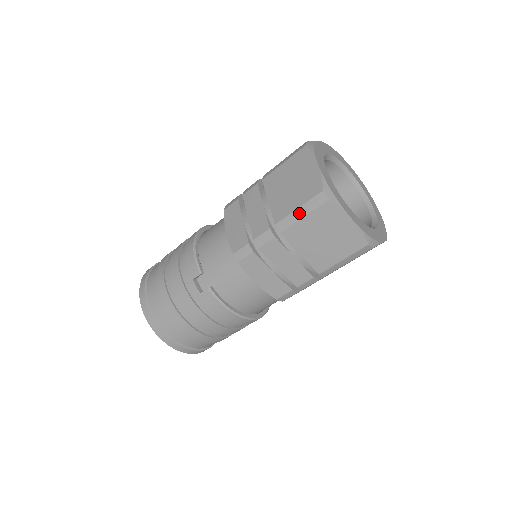
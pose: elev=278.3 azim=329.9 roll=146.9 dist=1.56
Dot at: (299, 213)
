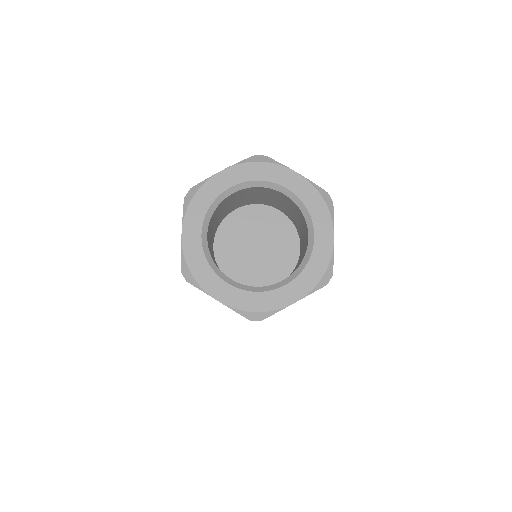
Dot at: occluded
